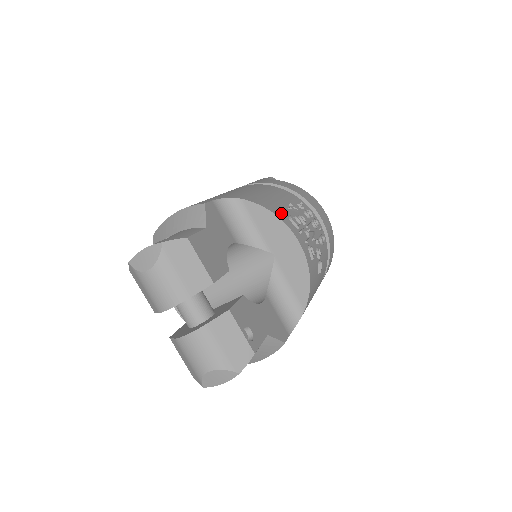
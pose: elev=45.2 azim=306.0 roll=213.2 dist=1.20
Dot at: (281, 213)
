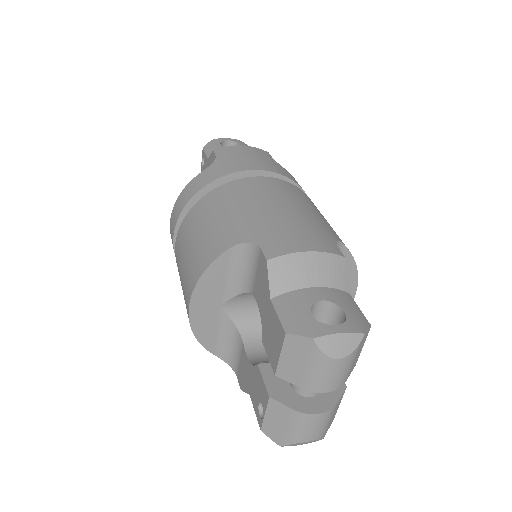
Dot at: occluded
